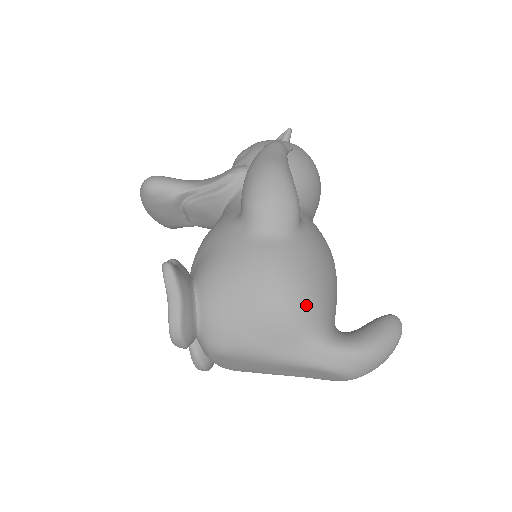
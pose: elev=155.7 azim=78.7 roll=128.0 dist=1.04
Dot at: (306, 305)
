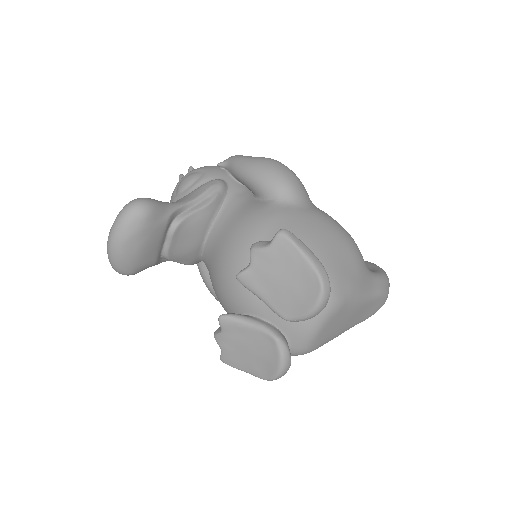
Dot at: occluded
